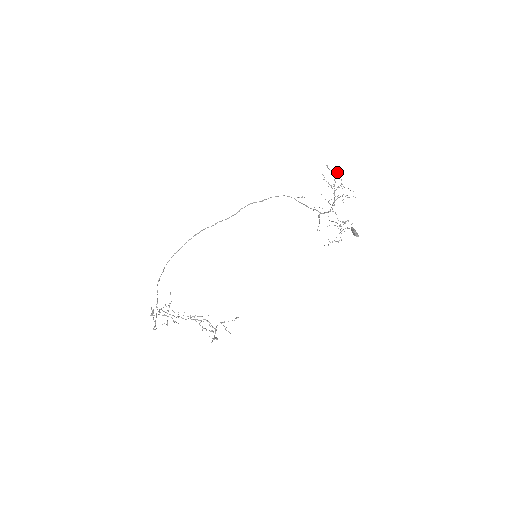
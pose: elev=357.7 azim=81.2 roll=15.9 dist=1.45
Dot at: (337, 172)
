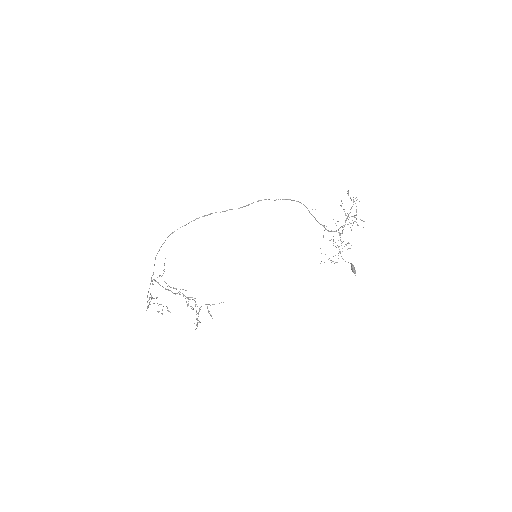
Dot at: occluded
